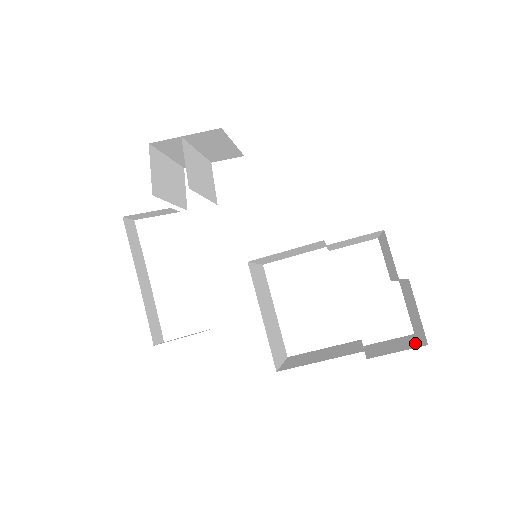
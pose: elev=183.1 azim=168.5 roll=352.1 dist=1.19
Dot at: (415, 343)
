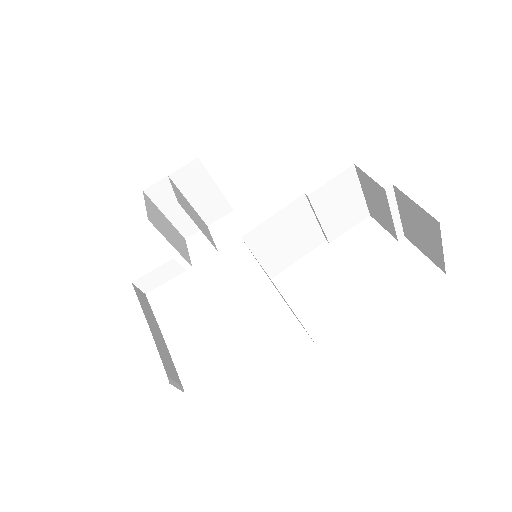
Dot at: occluded
